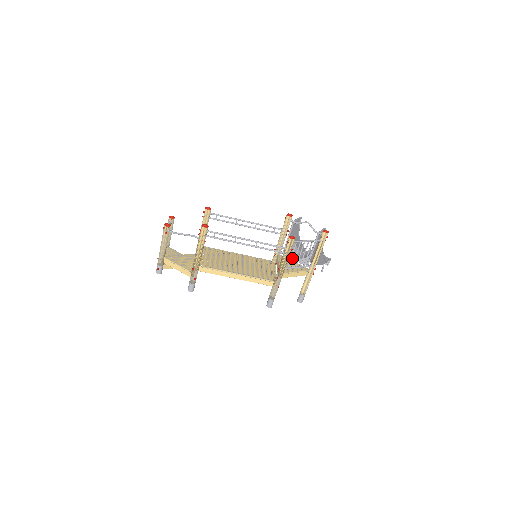
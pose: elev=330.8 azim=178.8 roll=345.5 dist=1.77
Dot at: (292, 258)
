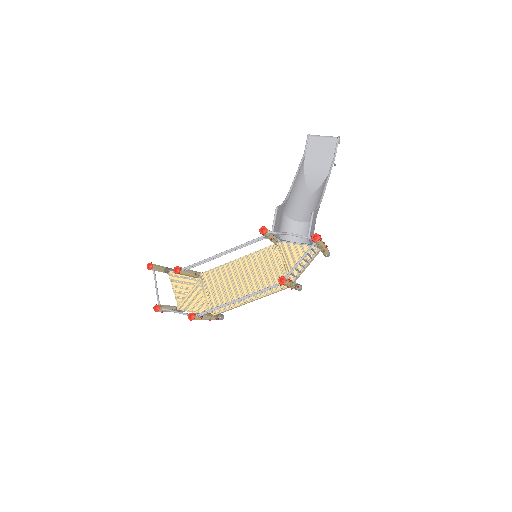
Dot at: (294, 244)
